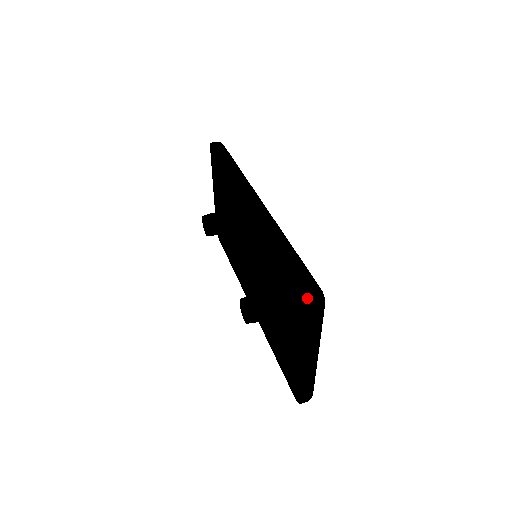
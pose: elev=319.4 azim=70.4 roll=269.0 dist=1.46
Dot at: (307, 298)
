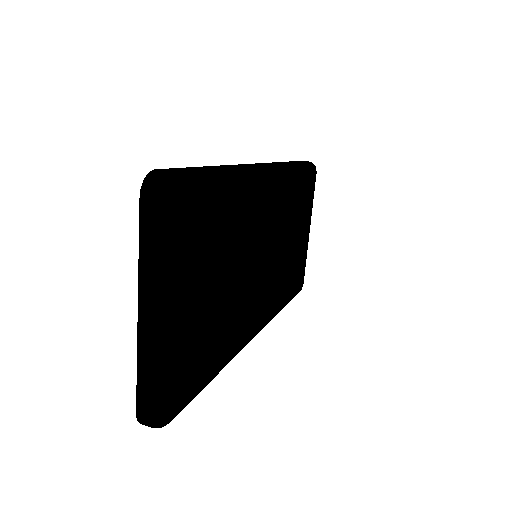
Dot at: (149, 178)
